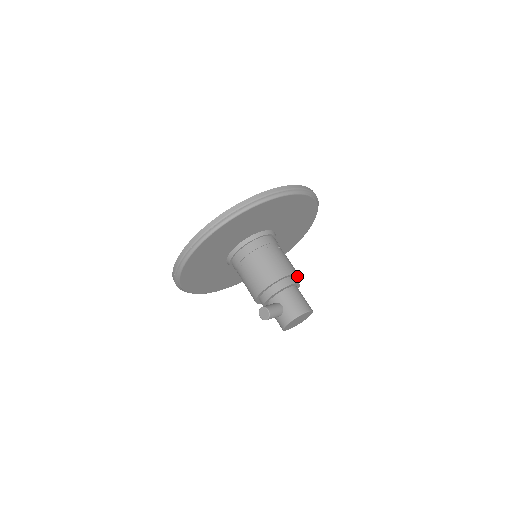
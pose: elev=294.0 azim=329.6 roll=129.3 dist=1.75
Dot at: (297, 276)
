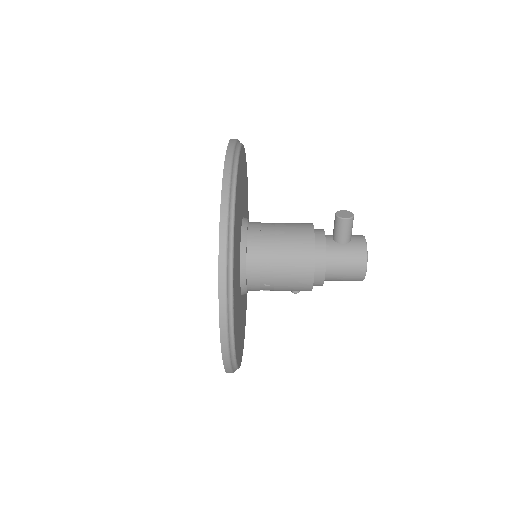
Dot at: occluded
